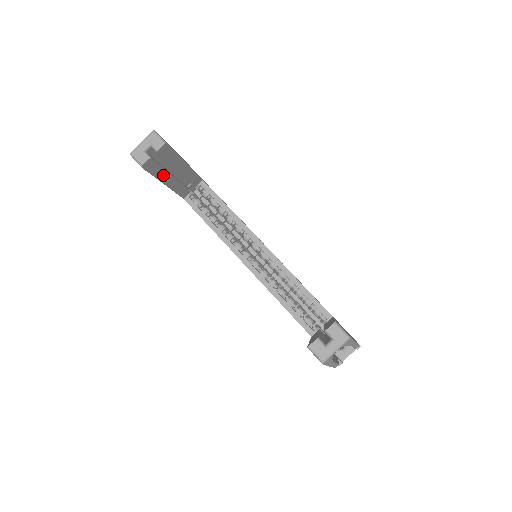
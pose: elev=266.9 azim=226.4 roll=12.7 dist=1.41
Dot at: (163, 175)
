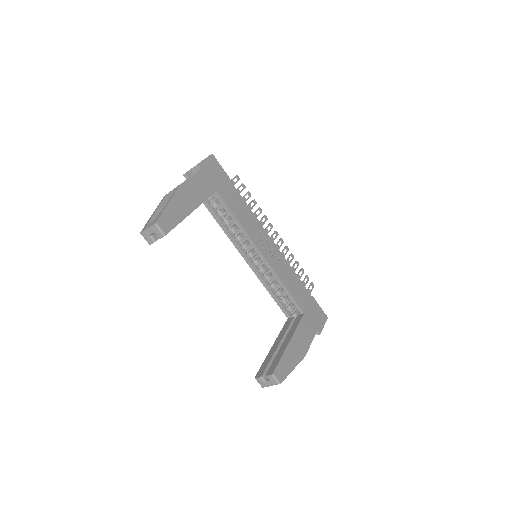
Dot at: occluded
